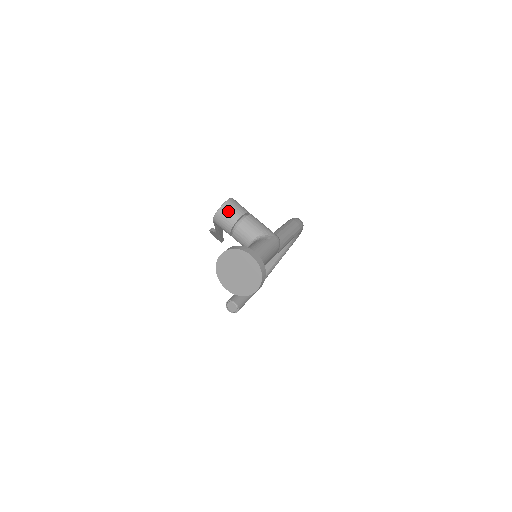
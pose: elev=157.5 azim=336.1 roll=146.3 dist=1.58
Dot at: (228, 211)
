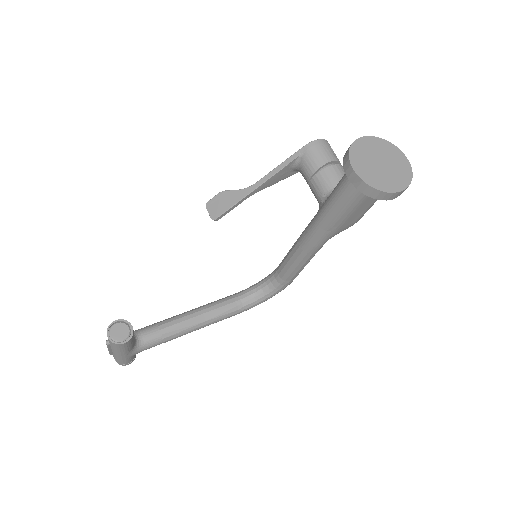
Dot at: occluded
